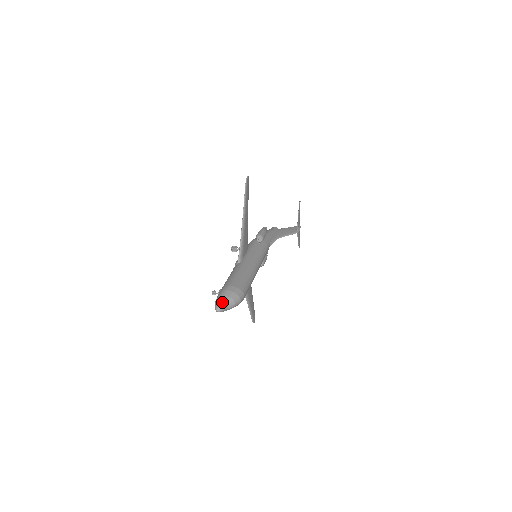
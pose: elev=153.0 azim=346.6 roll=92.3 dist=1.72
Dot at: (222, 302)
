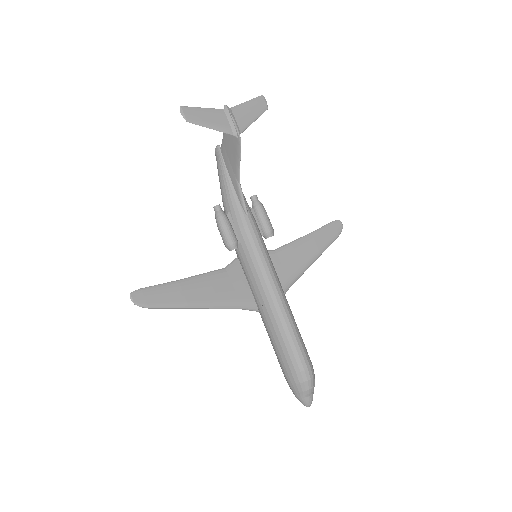
Dot at: (302, 401)
